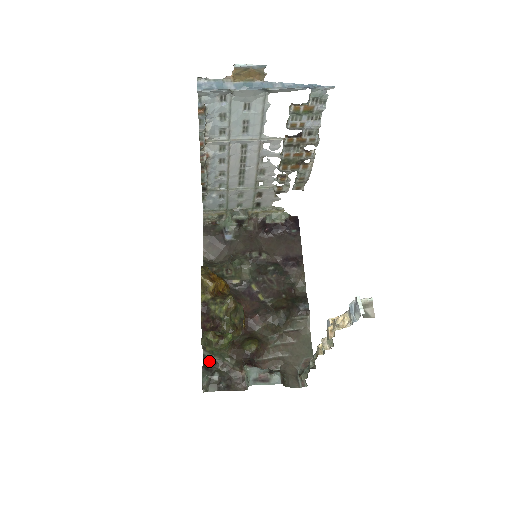
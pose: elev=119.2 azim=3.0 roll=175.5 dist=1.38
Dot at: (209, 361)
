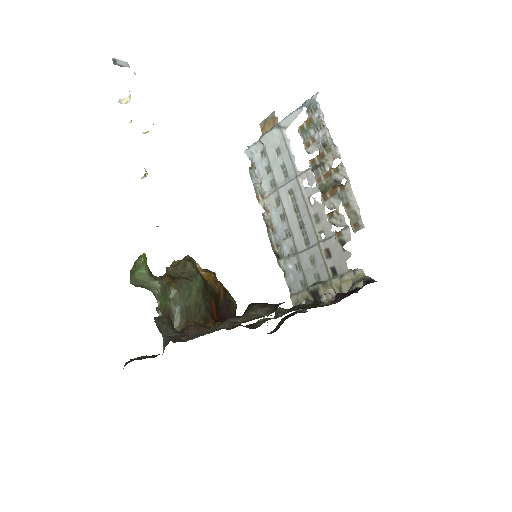
Dot at: occluded
